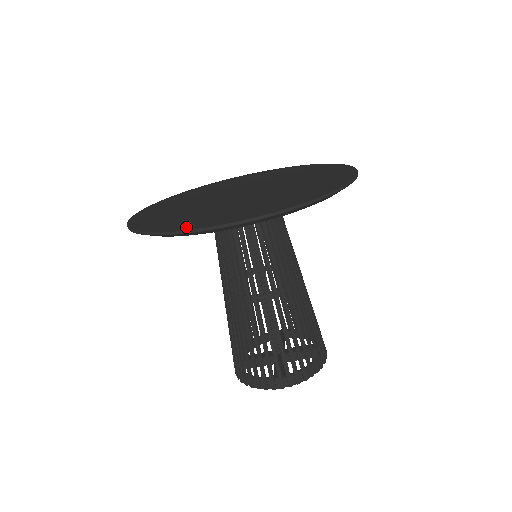
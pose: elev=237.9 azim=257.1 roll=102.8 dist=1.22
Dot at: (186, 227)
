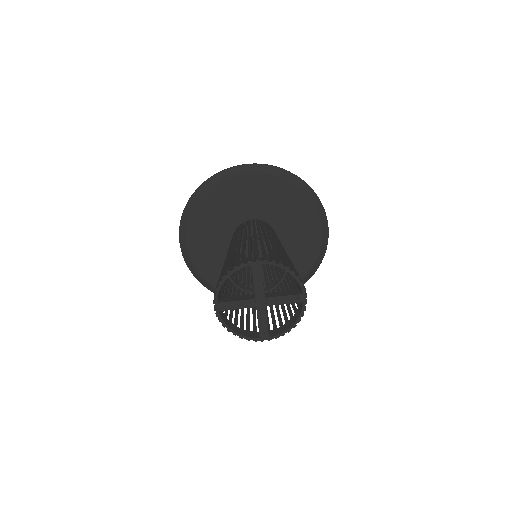
Dot at: (222, 177)
